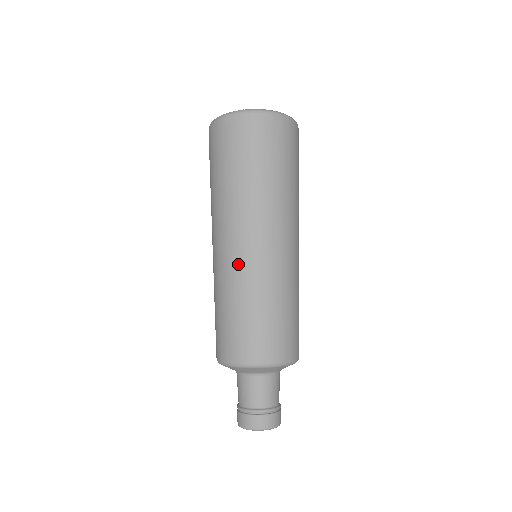
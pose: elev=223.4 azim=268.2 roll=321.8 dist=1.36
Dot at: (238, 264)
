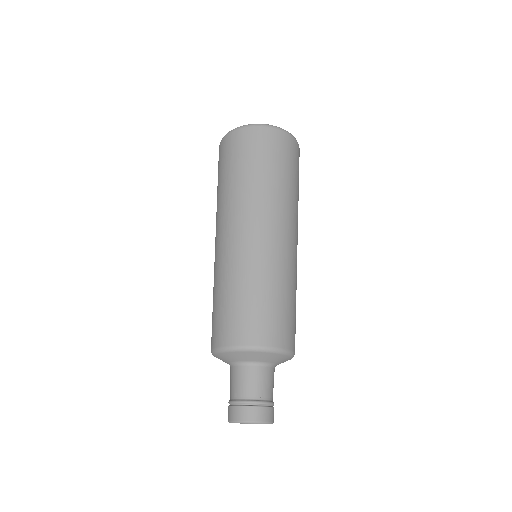
Dot at: (234, 252)
